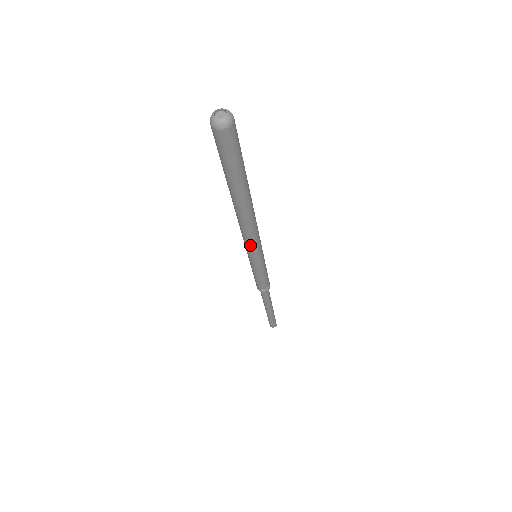
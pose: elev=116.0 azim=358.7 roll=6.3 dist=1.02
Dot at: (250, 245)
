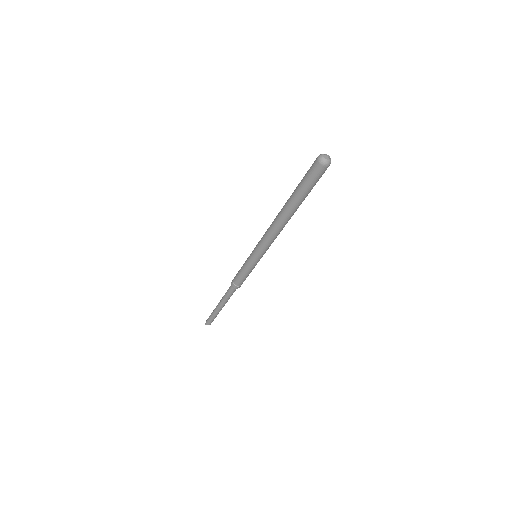
Dot at: (269, 246)
